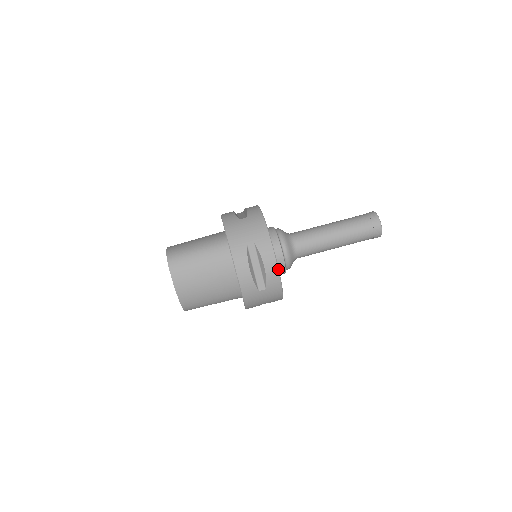
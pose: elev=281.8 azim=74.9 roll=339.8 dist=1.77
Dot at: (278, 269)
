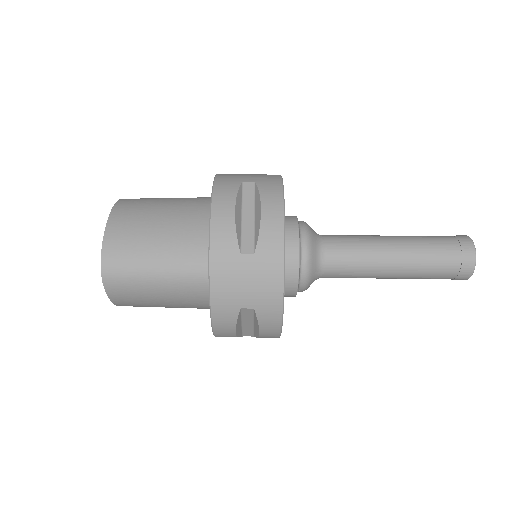
Dot at: (280, 335)
